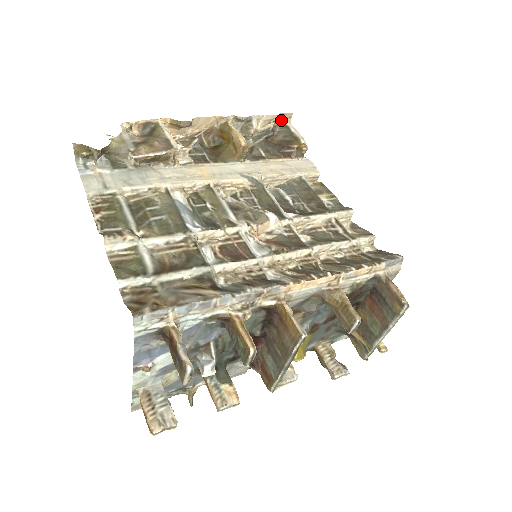
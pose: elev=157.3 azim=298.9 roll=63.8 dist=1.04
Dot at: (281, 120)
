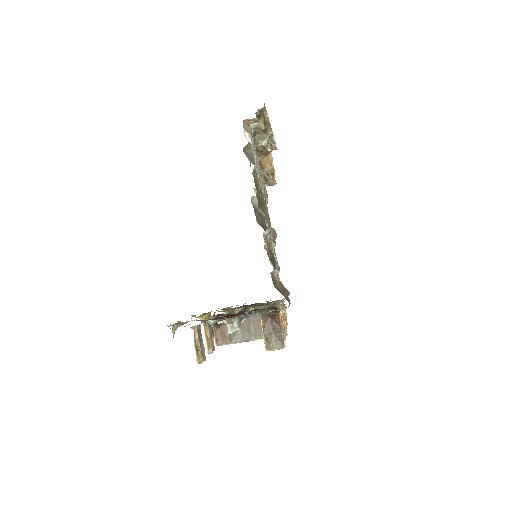
Dot at: occluded
